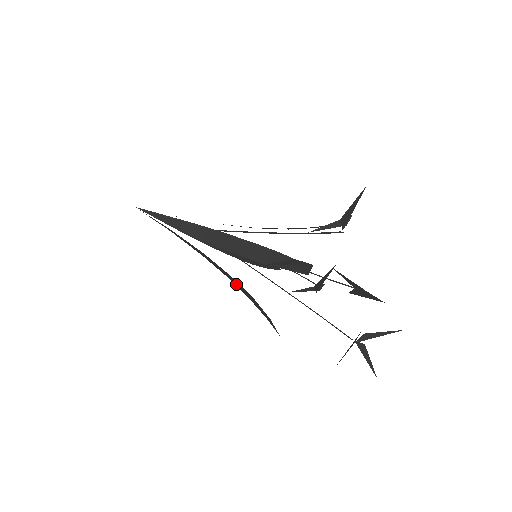
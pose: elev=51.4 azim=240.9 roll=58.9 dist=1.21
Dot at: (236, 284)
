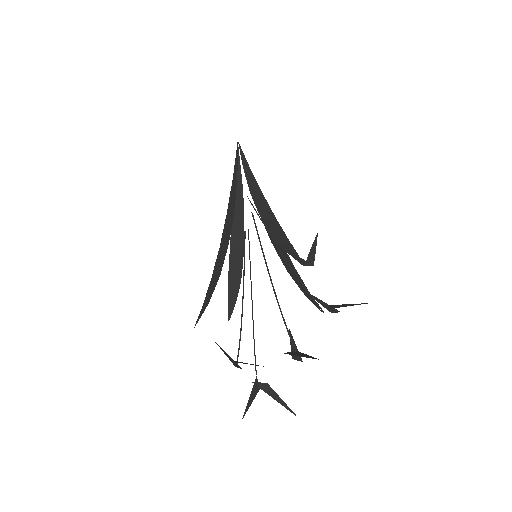
Dot at: (220, 255)
